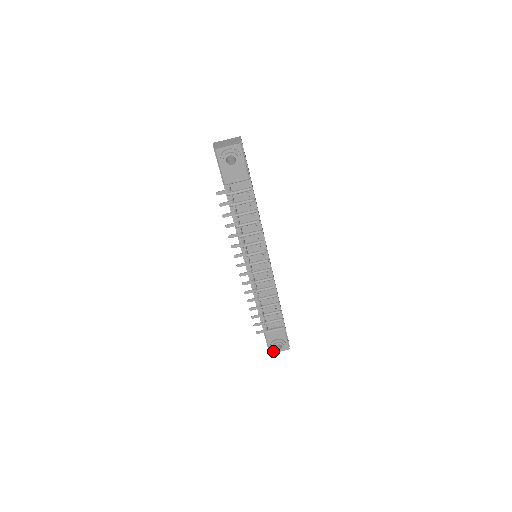
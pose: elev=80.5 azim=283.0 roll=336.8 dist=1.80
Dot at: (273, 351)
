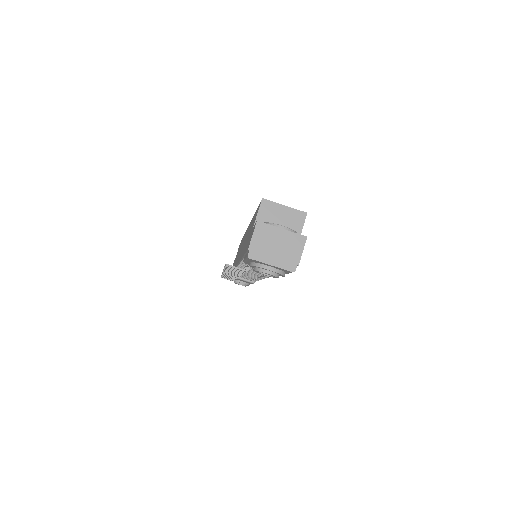
Dot at: occluded
